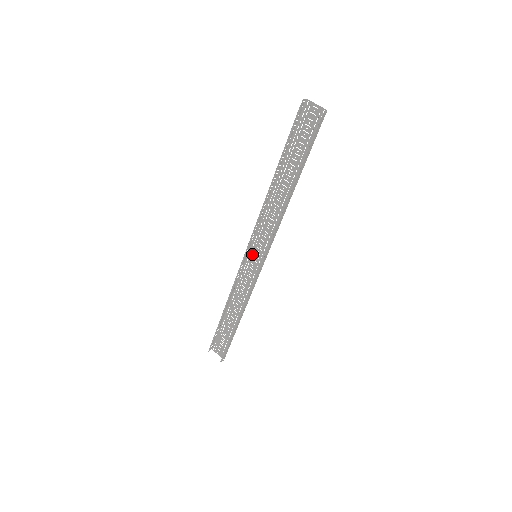
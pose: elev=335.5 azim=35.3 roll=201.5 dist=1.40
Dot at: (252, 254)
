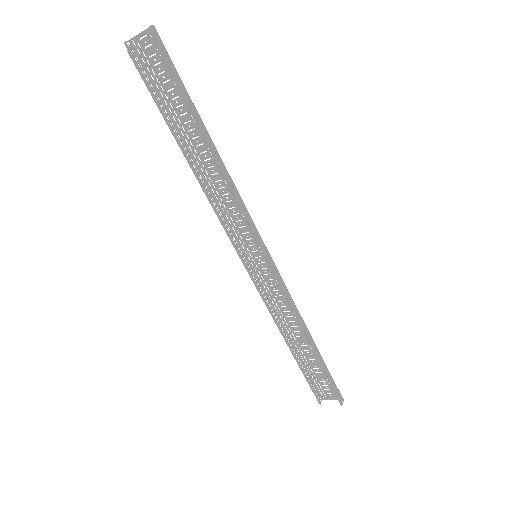
Dot at: (252, 258)
